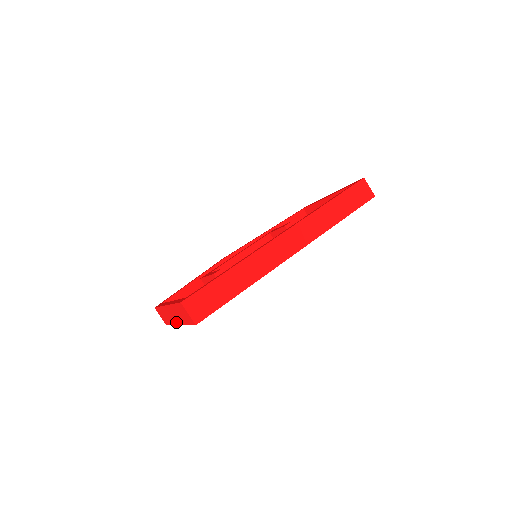
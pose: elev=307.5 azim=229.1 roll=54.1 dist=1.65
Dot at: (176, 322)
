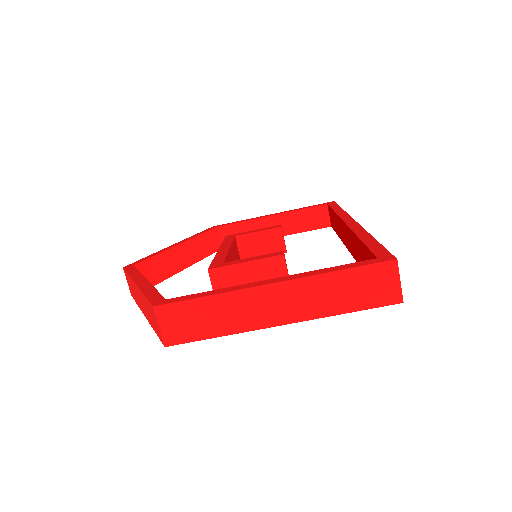
Dot at: (273, 320)
